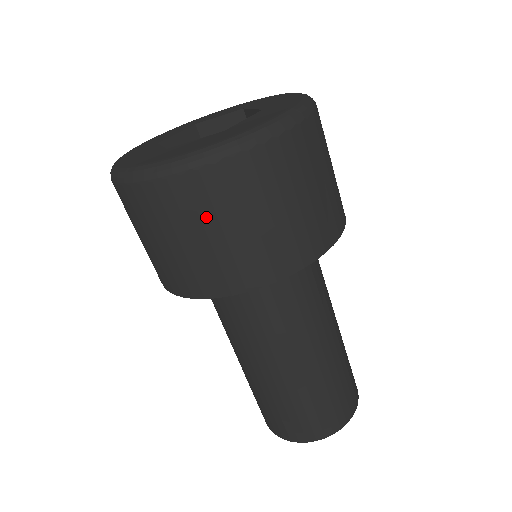
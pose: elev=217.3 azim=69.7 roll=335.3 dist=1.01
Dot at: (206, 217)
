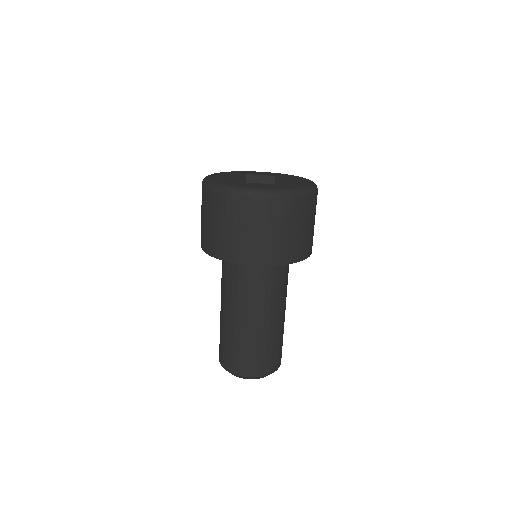
Dot at: (261, 221)
